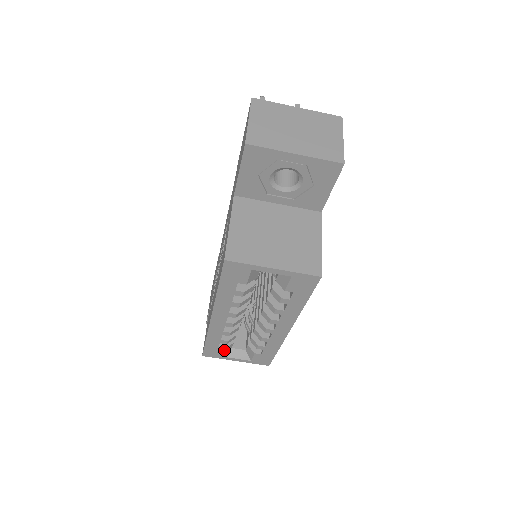
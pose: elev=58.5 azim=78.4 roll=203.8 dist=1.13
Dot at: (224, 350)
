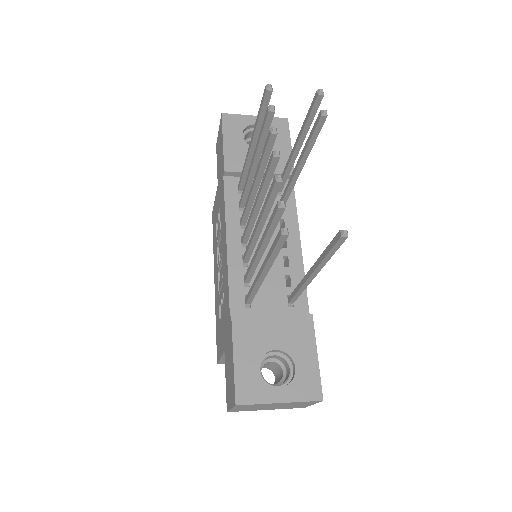
Dot at: occluded
